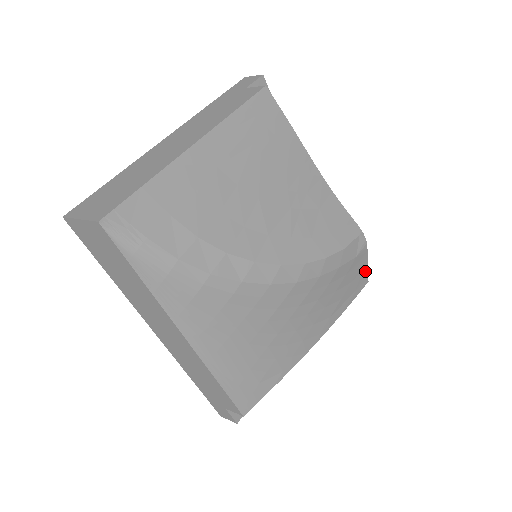
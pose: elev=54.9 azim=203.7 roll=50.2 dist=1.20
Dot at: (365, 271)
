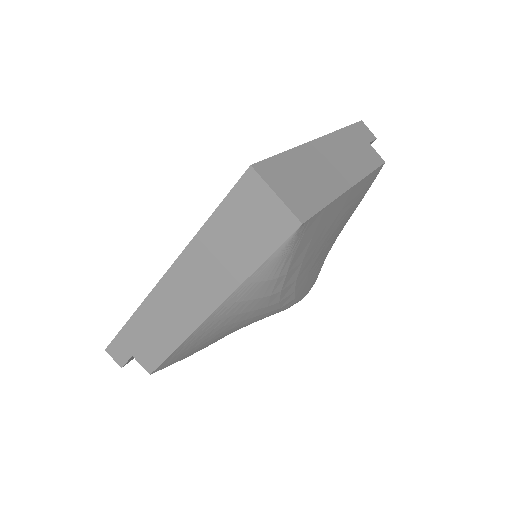
Dot at: occluded
